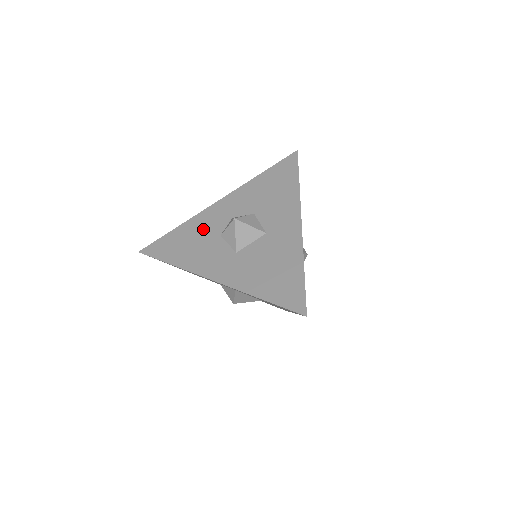
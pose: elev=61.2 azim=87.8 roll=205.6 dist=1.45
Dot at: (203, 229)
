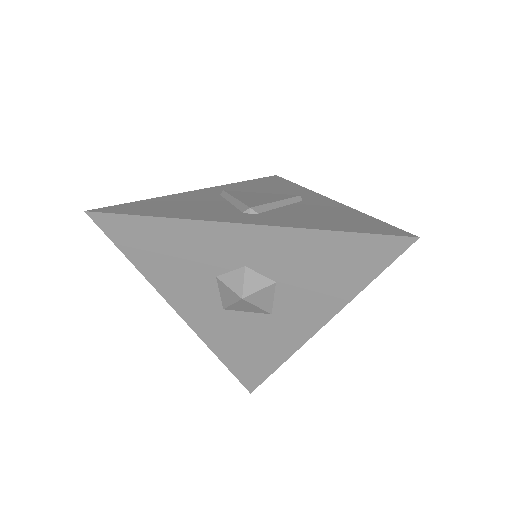
Dot at: (197, 251)
